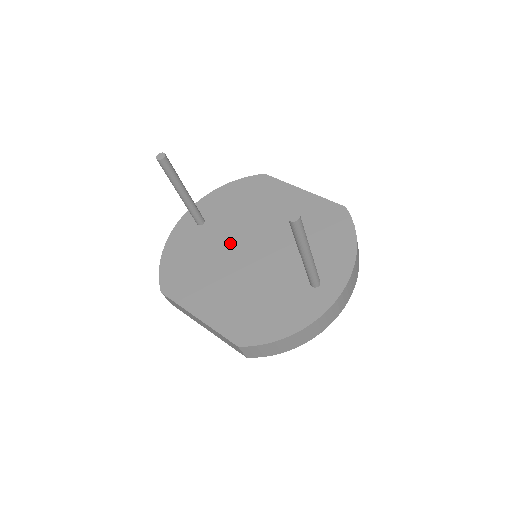
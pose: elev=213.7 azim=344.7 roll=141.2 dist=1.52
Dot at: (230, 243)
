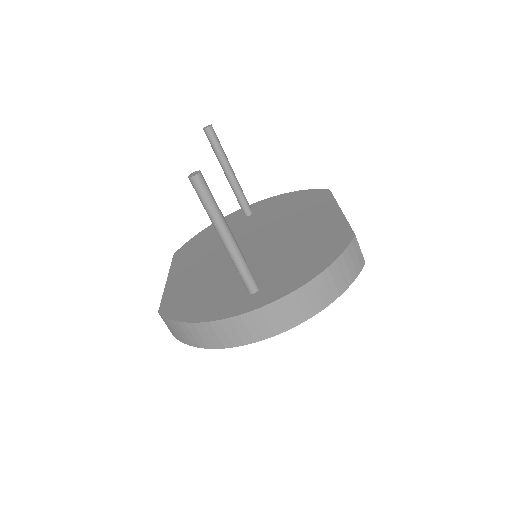
Dot at: (245, 235)
